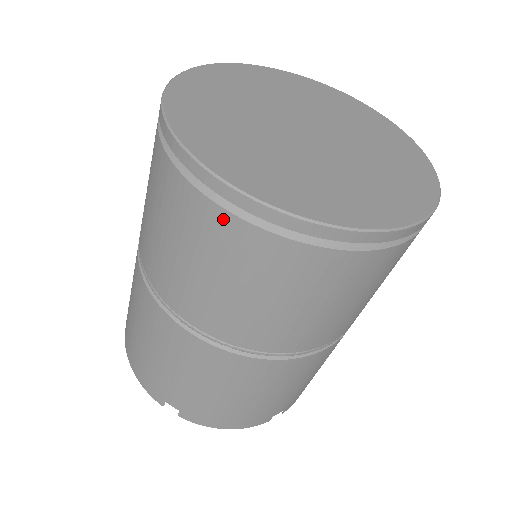
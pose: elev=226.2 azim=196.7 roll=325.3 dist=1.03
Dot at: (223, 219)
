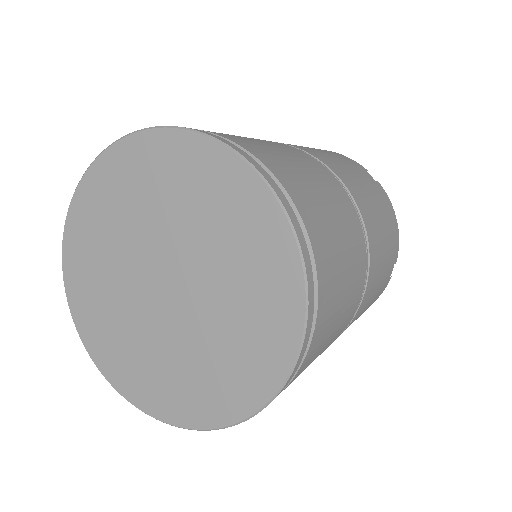
Dot at: occluded
